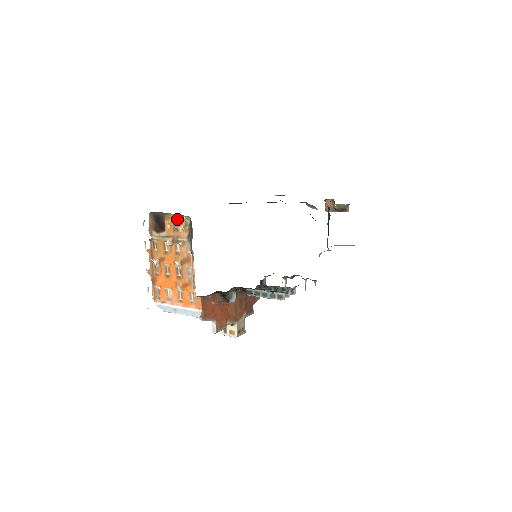
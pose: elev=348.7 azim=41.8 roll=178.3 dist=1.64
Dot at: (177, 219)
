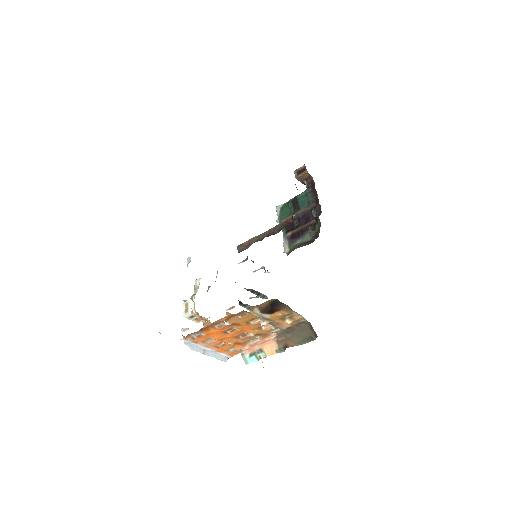
Dot at: (295, 315)
